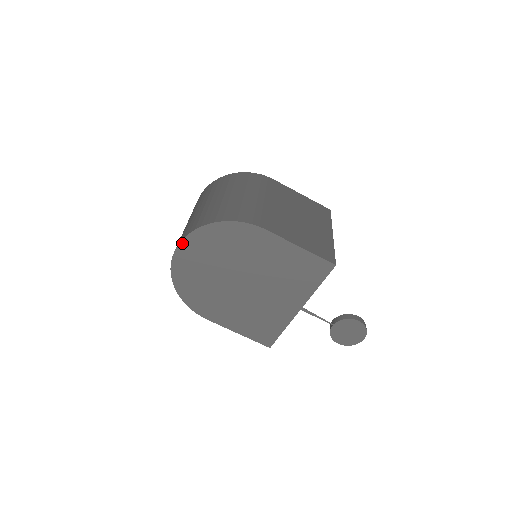
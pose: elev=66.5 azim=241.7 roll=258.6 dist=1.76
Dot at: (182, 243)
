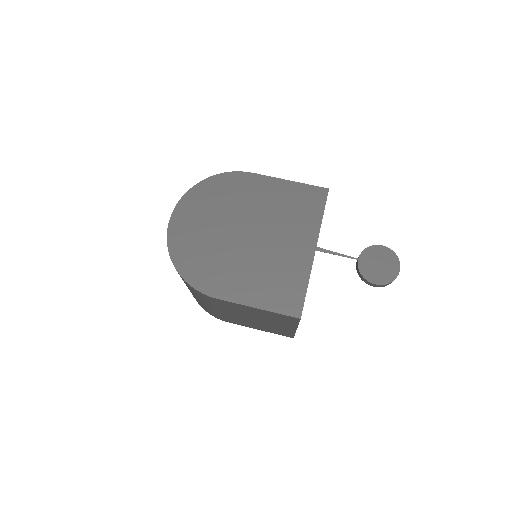
Dot at: (176, 209)
